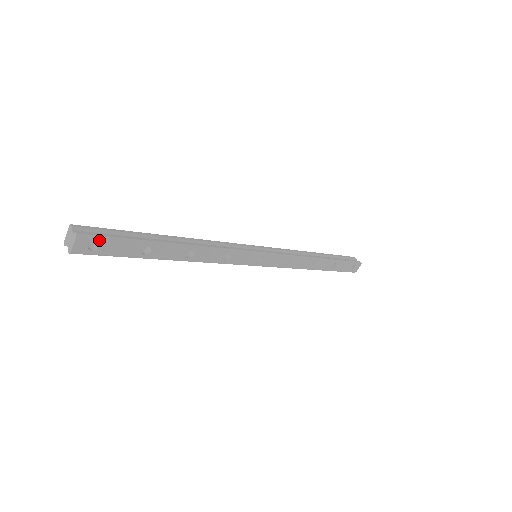
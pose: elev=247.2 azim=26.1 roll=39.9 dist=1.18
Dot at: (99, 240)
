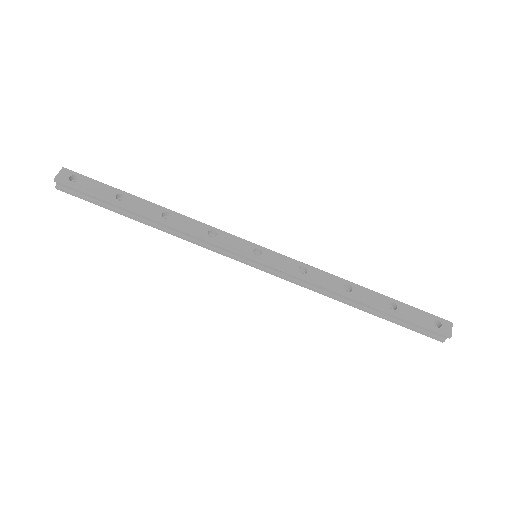
Dot at: (80, 176)
